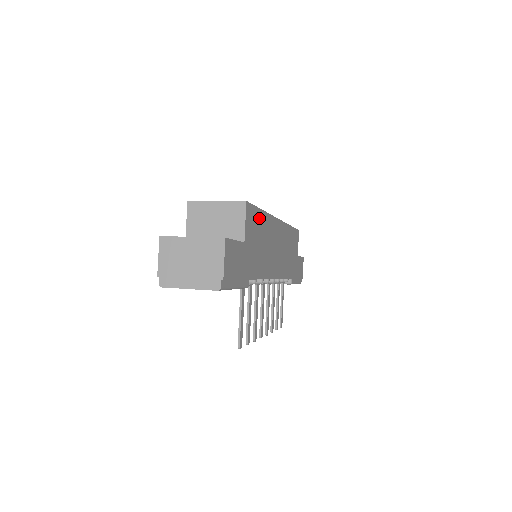
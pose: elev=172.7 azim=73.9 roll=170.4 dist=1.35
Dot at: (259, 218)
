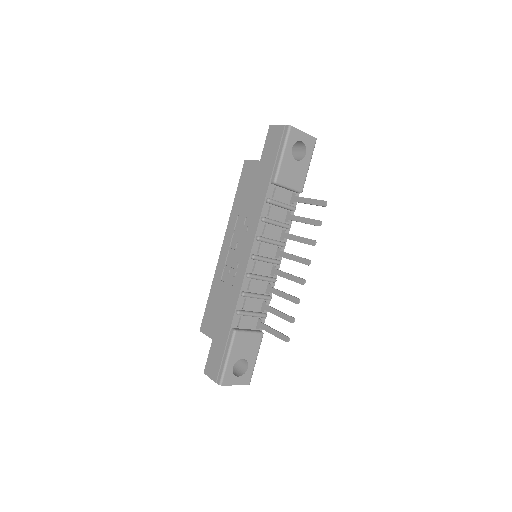
Dot at: occluded
